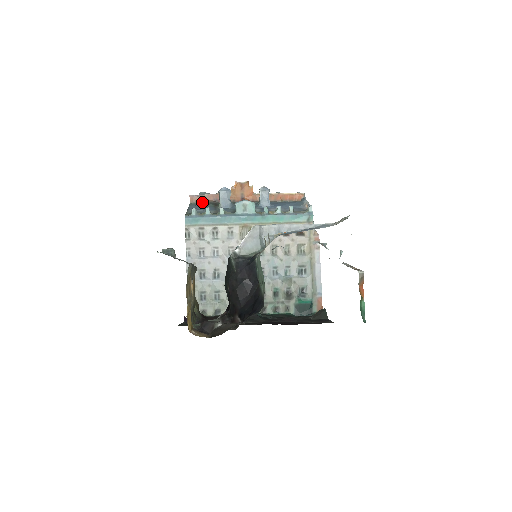
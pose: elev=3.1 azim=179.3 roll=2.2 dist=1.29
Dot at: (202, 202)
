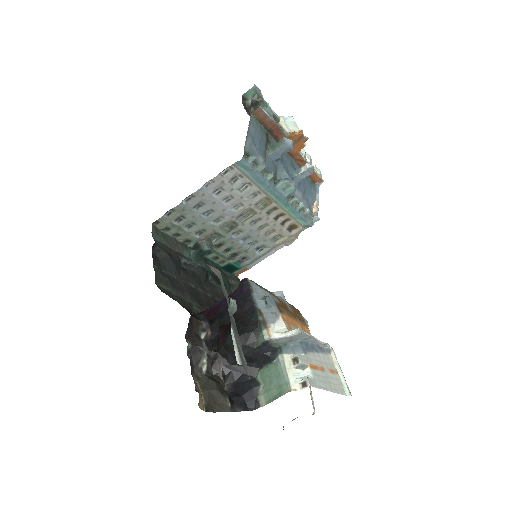
Dot at: (261, 122)
